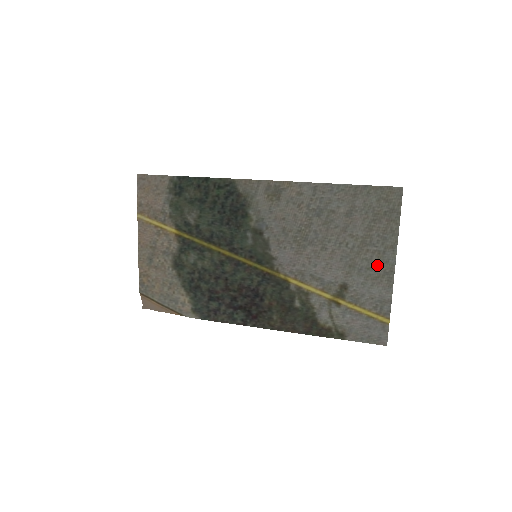
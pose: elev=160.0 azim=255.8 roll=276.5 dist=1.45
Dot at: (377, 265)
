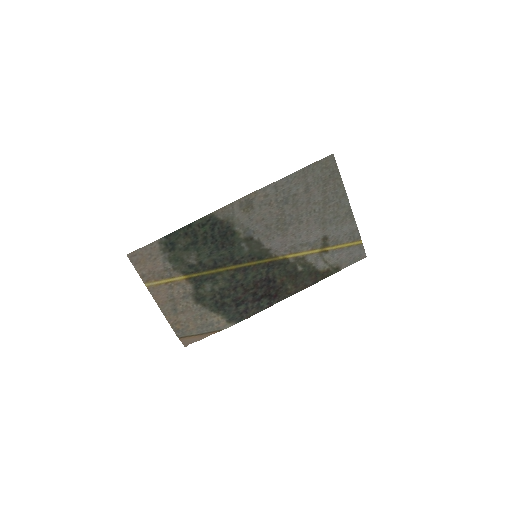
Dot at: (339, 212)
